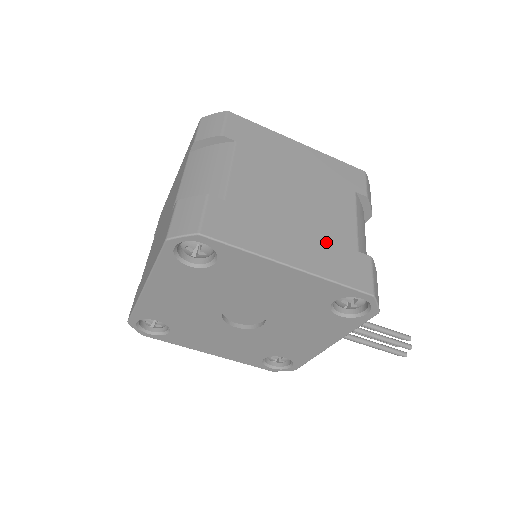
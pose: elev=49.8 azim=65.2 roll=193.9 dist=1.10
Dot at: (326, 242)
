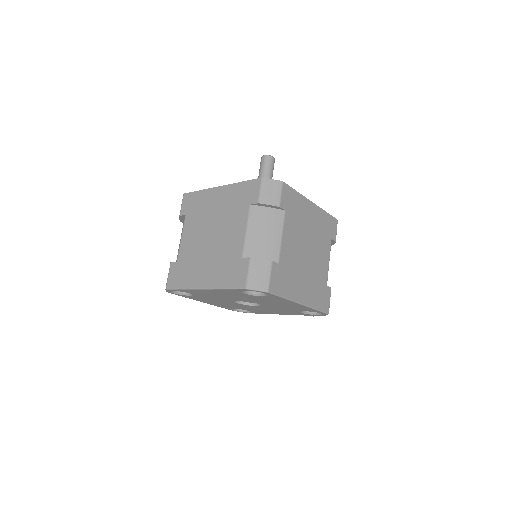
Dot at: (316, 283)
